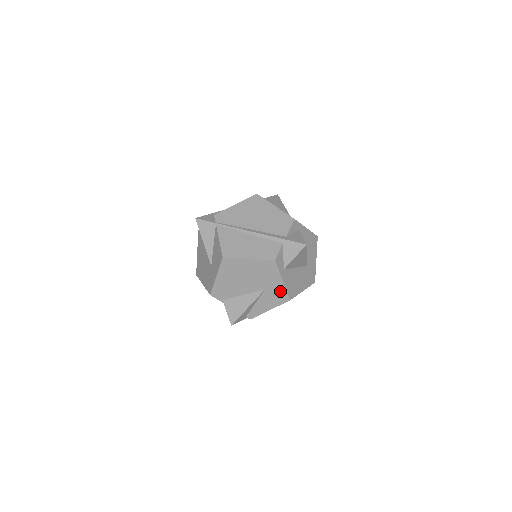
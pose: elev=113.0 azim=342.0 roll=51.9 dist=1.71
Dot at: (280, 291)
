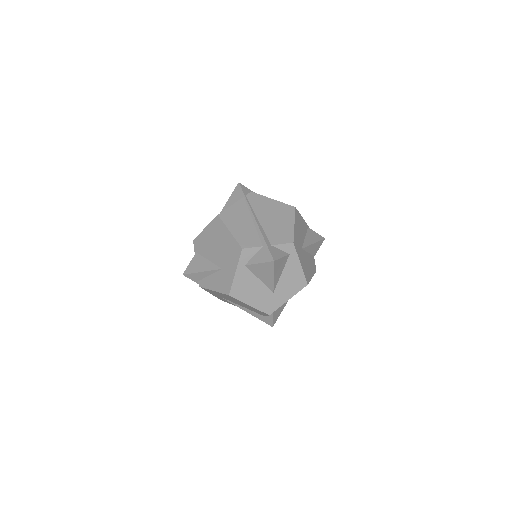
Dot at: (229, 280)
